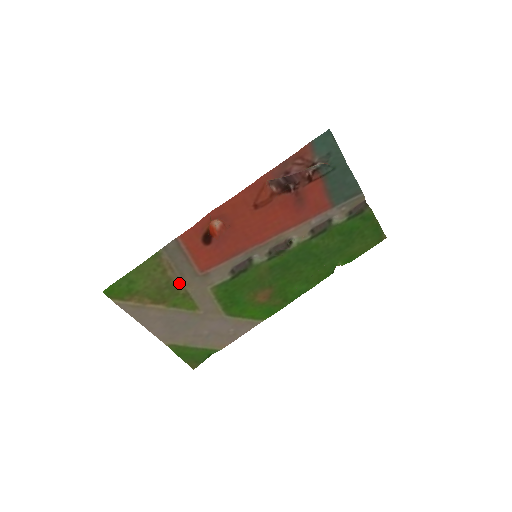
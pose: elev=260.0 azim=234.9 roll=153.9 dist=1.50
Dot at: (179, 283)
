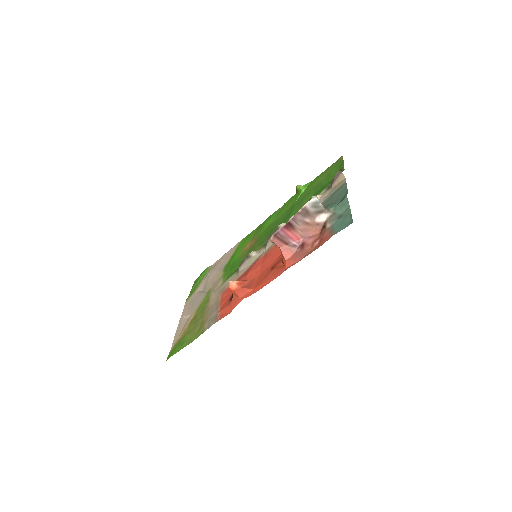
Dot at: (207, 309)
